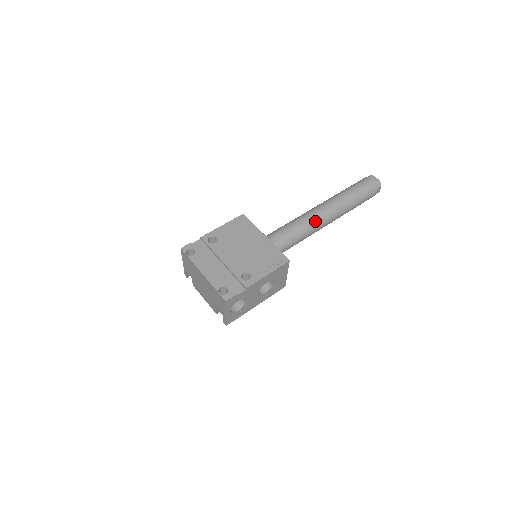
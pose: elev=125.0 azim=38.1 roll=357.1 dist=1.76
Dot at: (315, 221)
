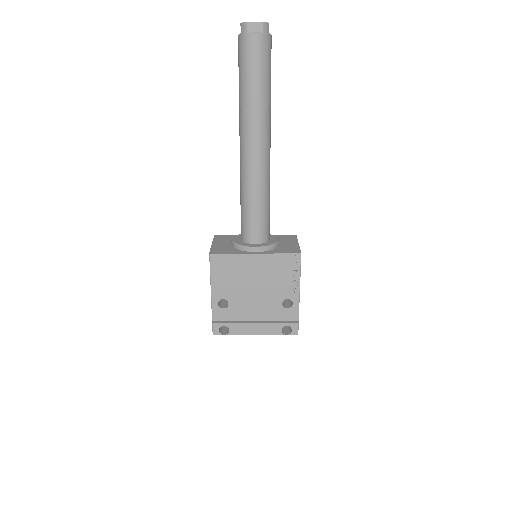
Dot at: (264, 171)
